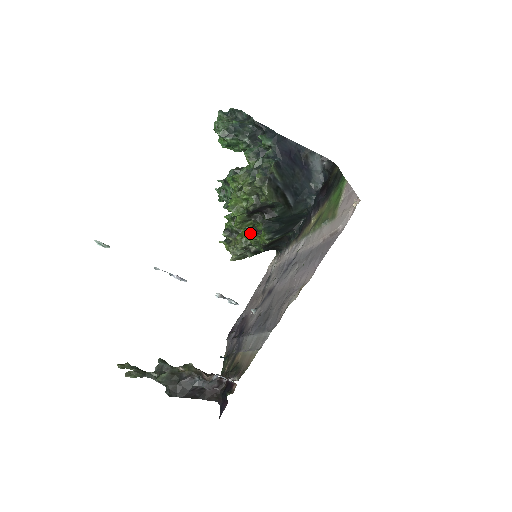
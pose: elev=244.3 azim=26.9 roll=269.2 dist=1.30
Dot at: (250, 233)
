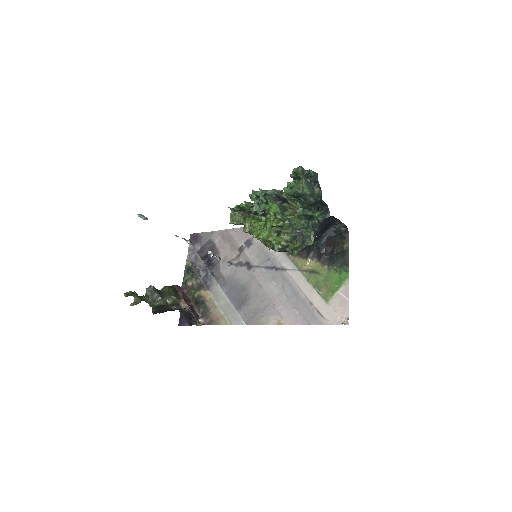
Dot at: occluded
